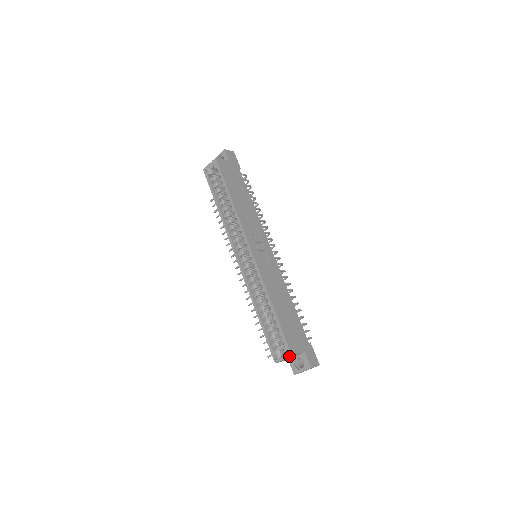
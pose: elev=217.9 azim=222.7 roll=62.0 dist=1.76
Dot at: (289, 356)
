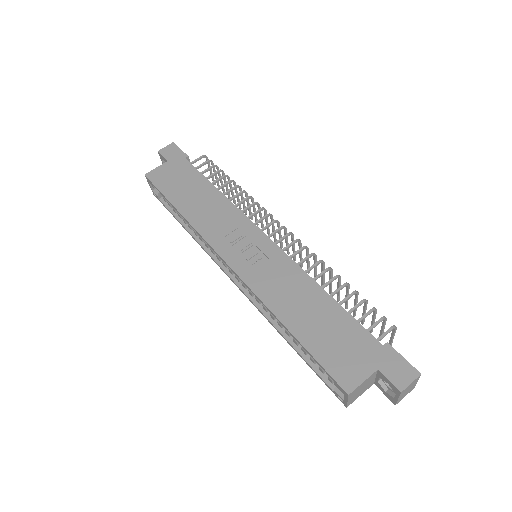
Dot at: (346, 396)
